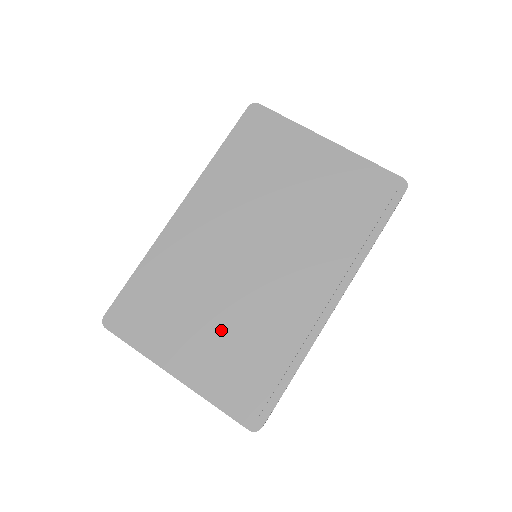
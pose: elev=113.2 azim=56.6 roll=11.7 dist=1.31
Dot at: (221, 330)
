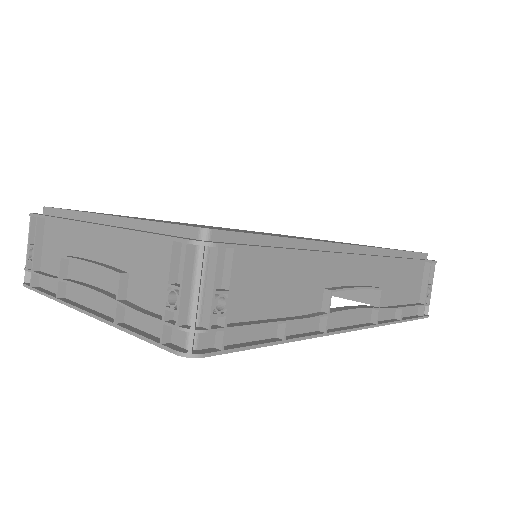
Dot at: occluded
